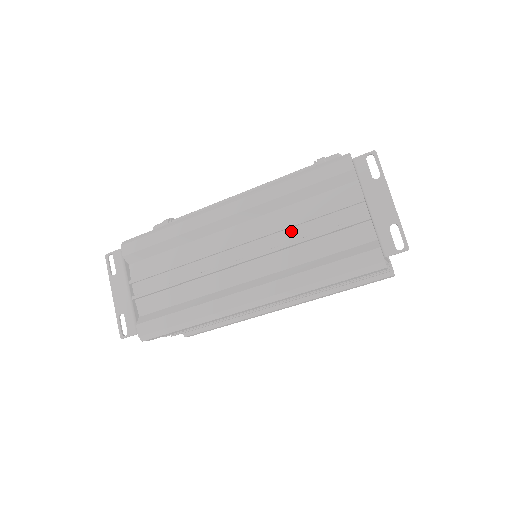
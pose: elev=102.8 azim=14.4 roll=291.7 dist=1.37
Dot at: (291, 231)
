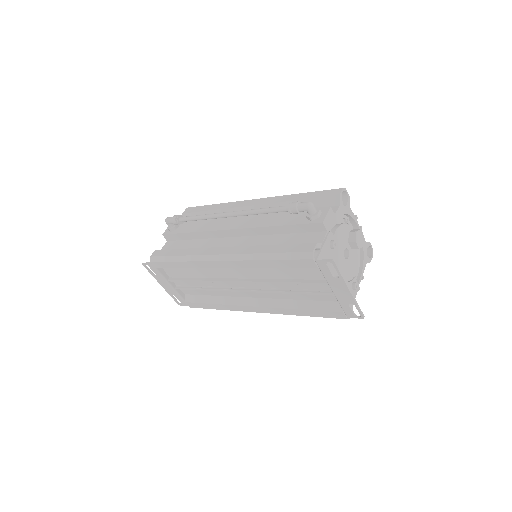
Dot at: occluded
